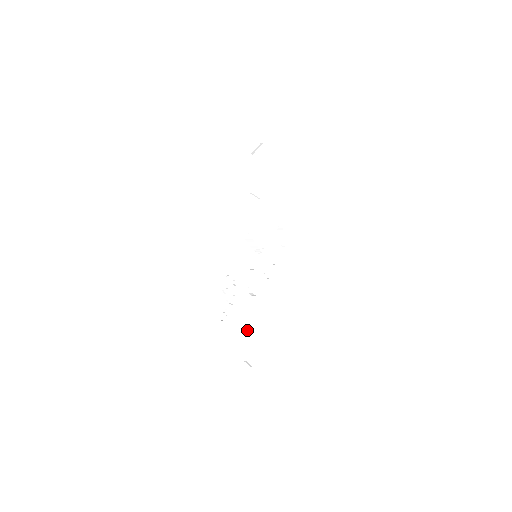
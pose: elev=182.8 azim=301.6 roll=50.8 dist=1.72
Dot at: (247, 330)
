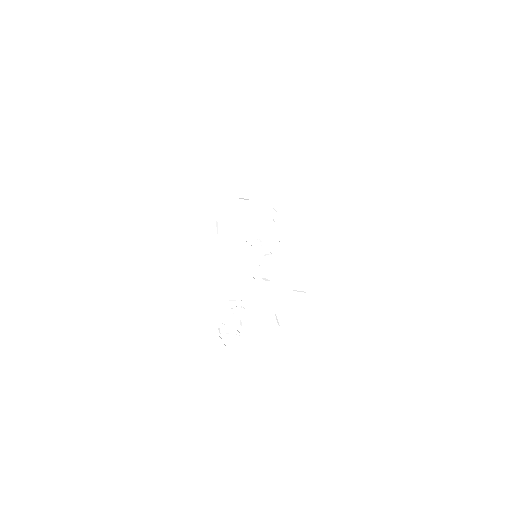
Dot at: occluded
